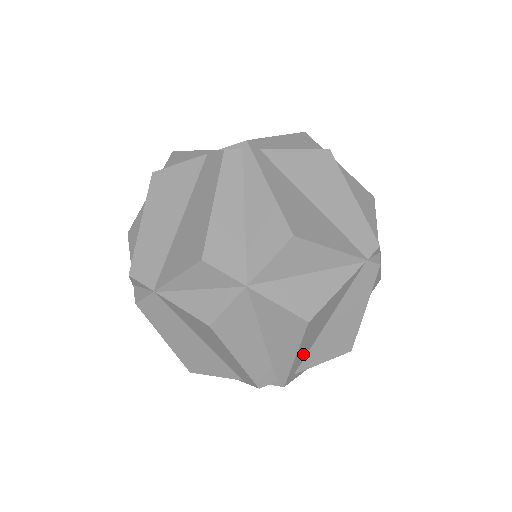
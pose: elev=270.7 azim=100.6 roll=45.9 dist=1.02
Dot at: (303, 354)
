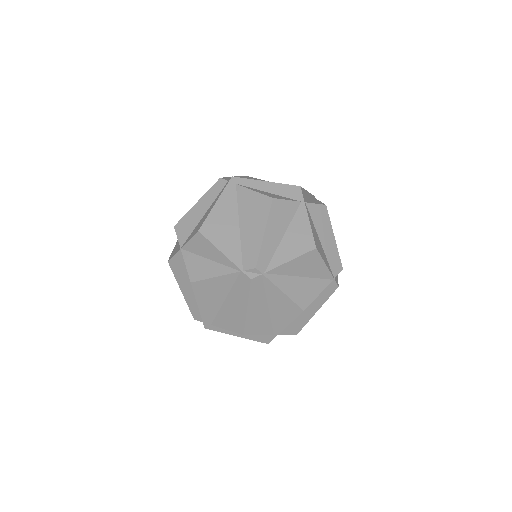
Dot at: (210, 312)
